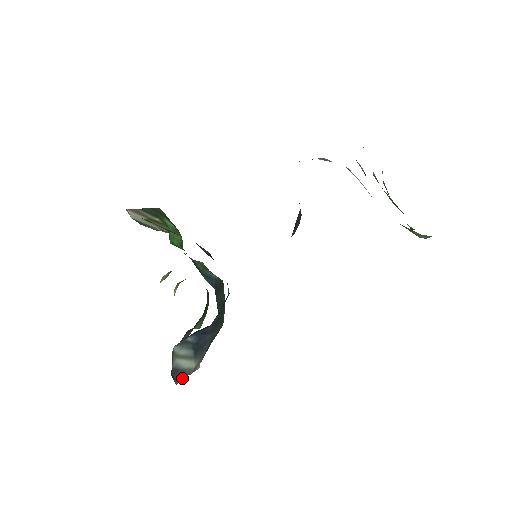
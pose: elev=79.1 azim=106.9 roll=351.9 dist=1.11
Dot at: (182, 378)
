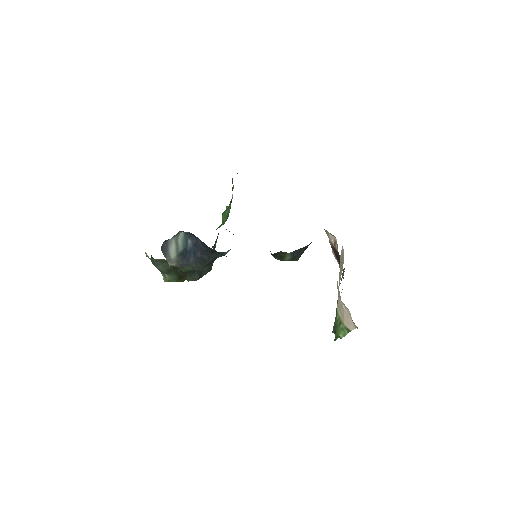
Dot at: (163, 252)
